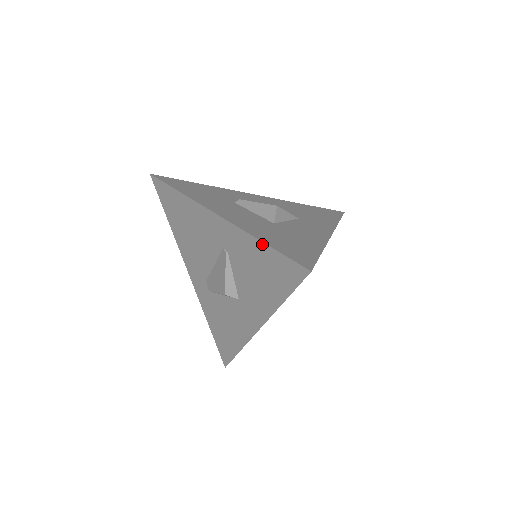
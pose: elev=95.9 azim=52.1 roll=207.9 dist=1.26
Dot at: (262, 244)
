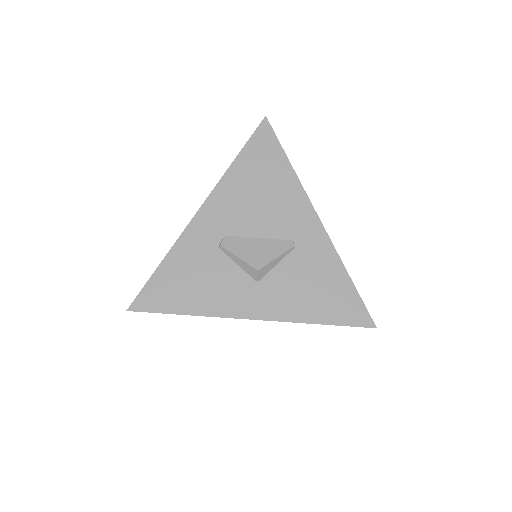
Dot at: (348, 277)
